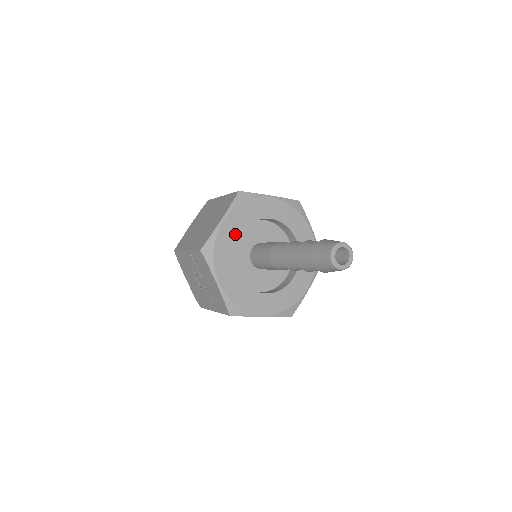
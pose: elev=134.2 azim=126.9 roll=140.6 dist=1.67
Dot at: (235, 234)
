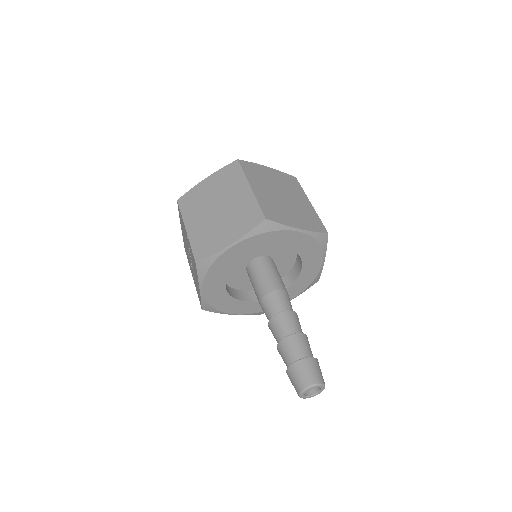
Dot at: (239, 257)
